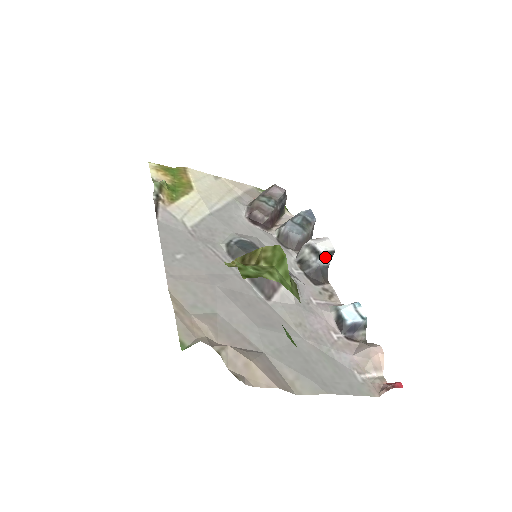
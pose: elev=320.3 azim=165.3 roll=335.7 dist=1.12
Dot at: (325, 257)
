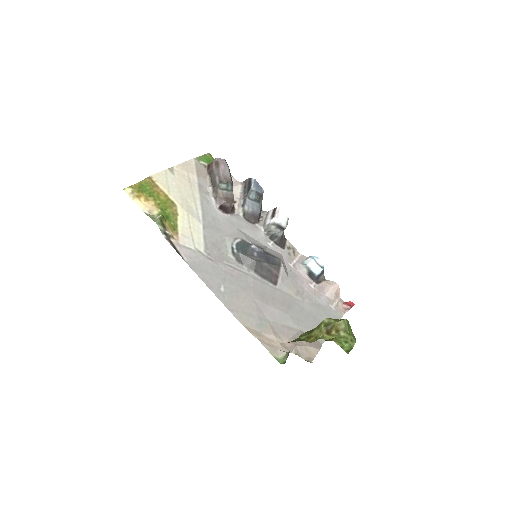
Dot at: (285, 227)
